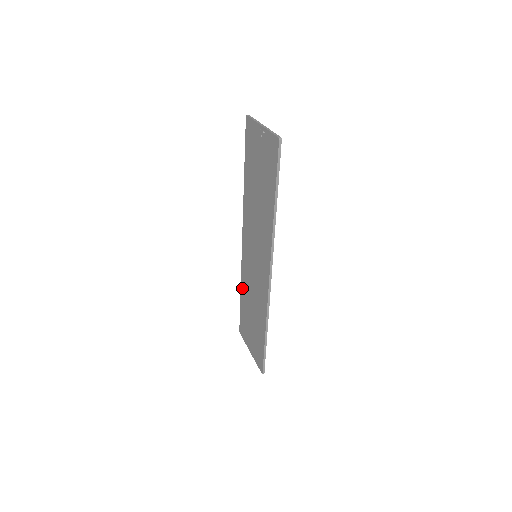
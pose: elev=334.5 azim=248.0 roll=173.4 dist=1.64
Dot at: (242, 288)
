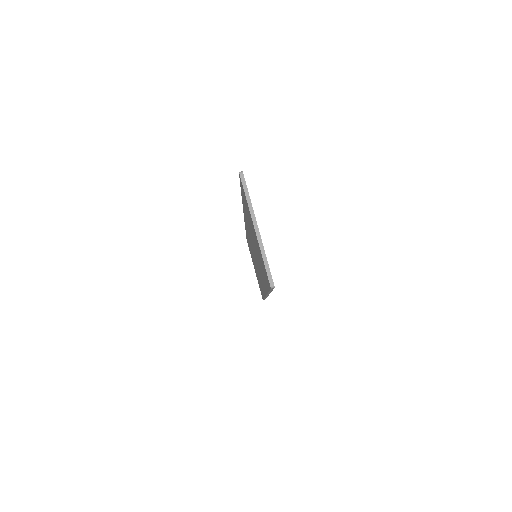
Dot at: occluded
